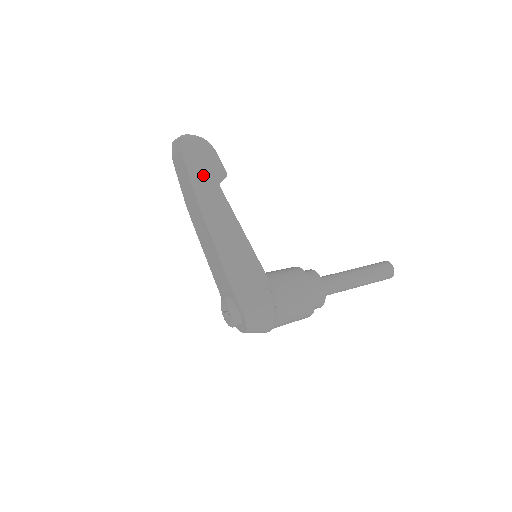
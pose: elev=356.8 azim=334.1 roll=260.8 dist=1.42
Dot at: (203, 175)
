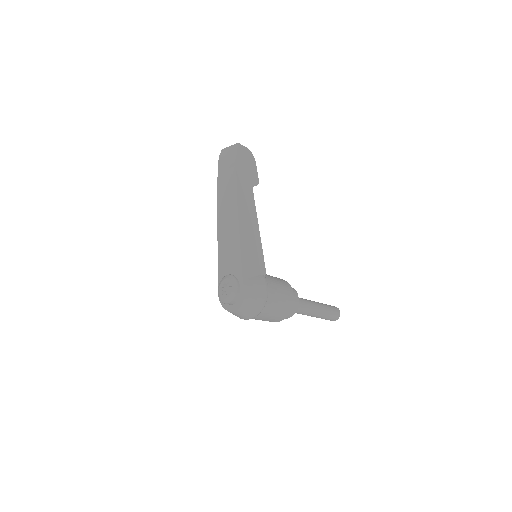
Dot at: (245, 175)
